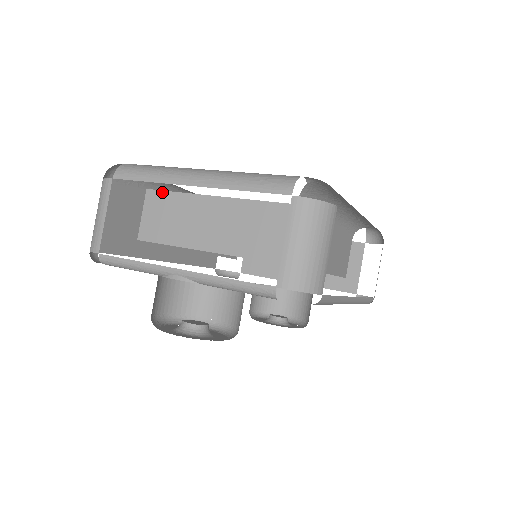
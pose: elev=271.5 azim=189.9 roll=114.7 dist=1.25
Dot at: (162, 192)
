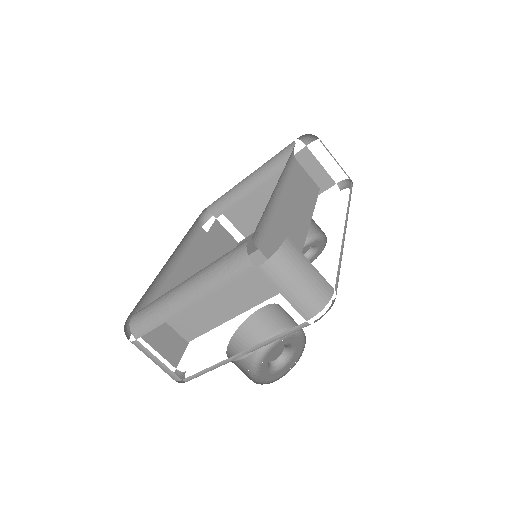
Dot at: occluded
